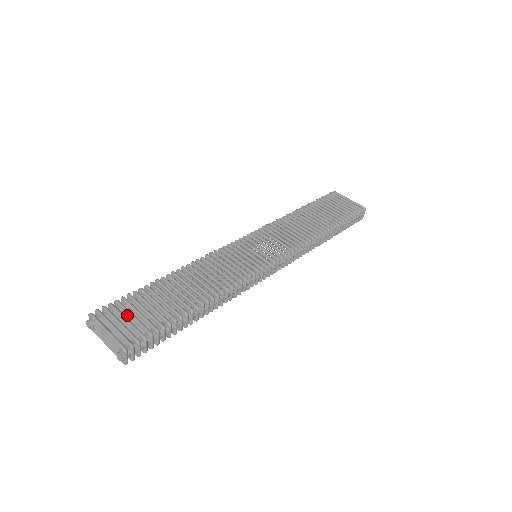
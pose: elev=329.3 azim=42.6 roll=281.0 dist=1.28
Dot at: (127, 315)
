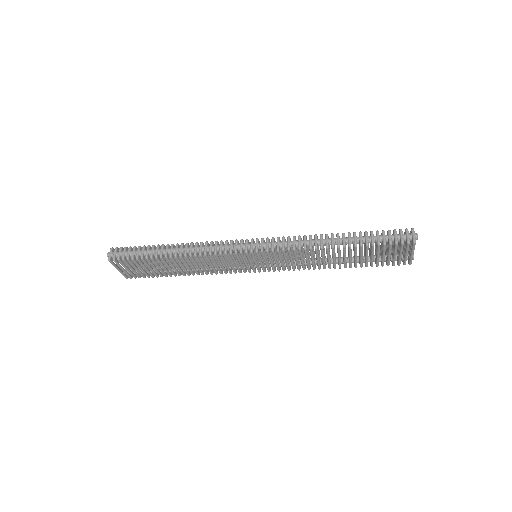
Dot at: occluded
